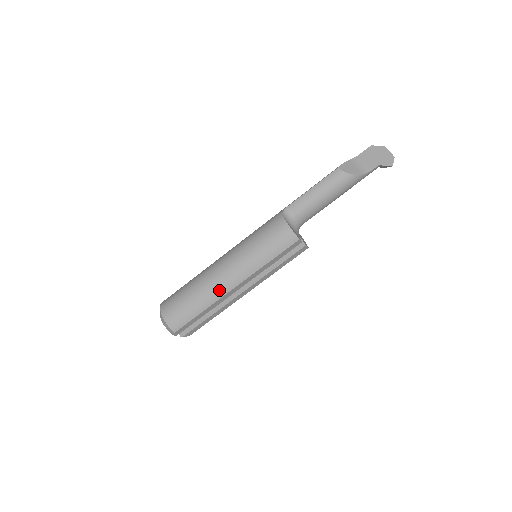
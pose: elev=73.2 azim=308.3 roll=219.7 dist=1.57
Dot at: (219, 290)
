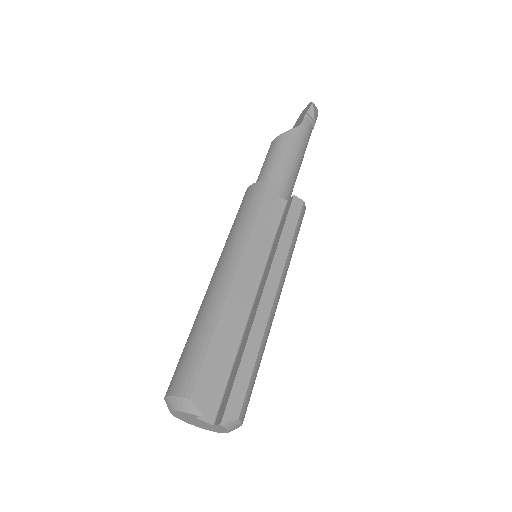
Dot at: (217, 292)
